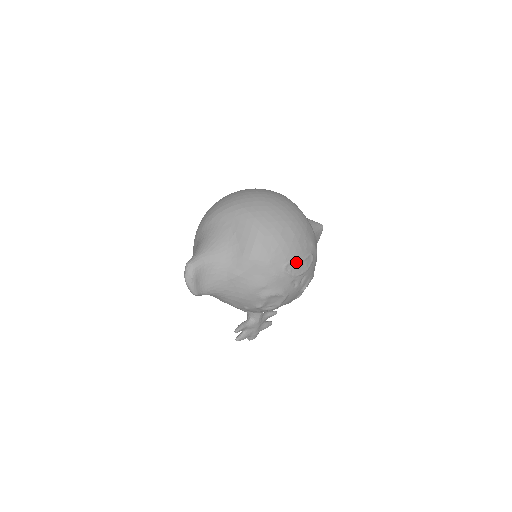
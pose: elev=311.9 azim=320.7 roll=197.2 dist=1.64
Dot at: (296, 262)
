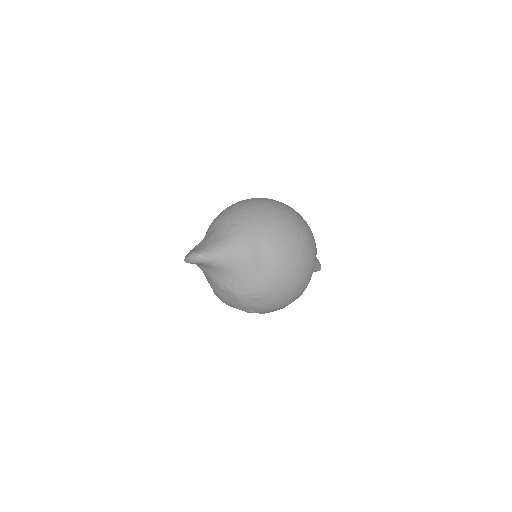
Dot at: (259, 313)
